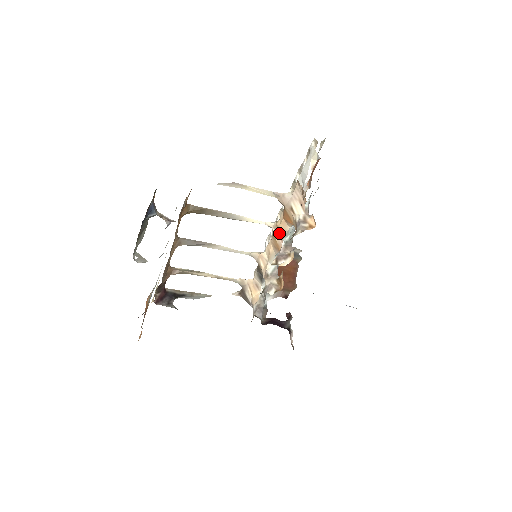
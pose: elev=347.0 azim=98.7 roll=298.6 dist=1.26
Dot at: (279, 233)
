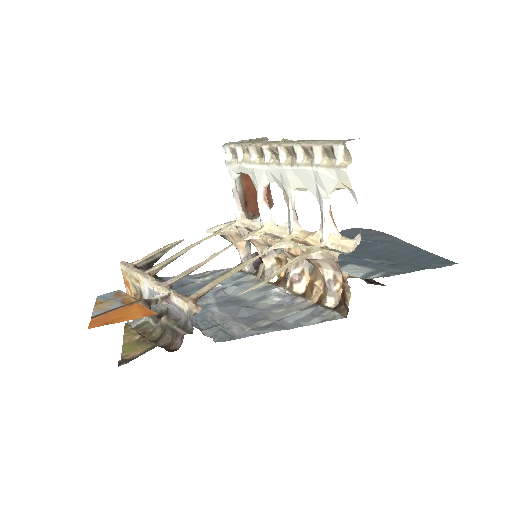
Dot at: (291, 255)
